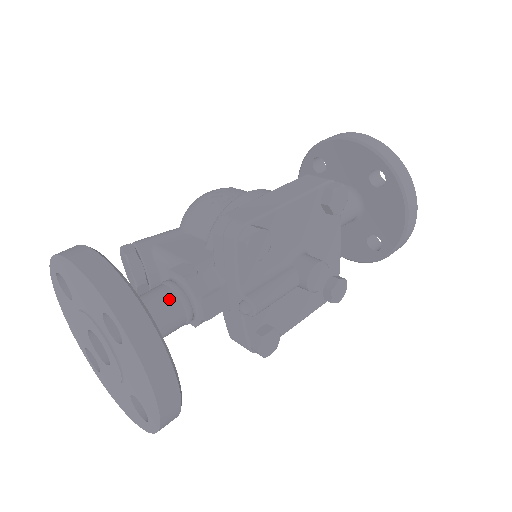
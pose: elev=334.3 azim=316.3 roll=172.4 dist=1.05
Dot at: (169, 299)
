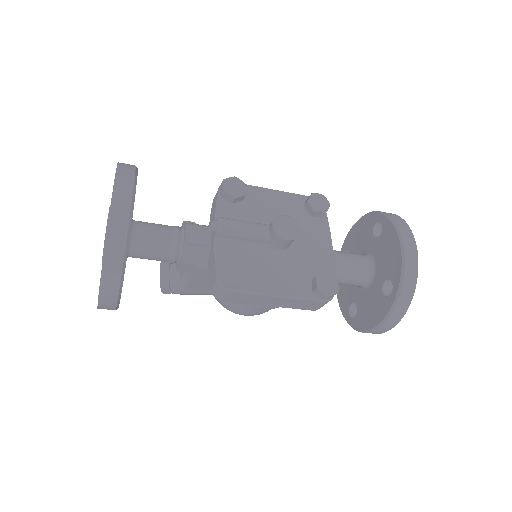
Dot at: (167, 225)
